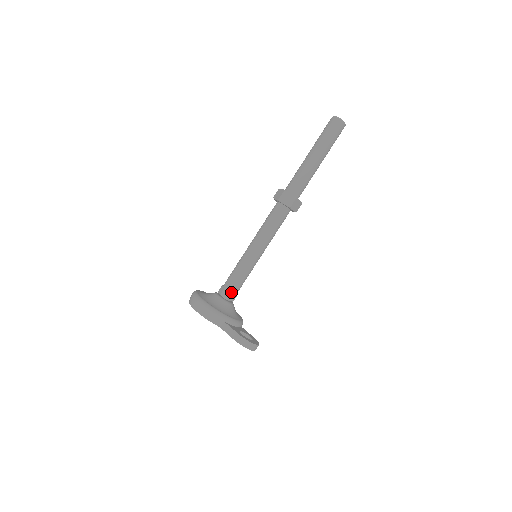
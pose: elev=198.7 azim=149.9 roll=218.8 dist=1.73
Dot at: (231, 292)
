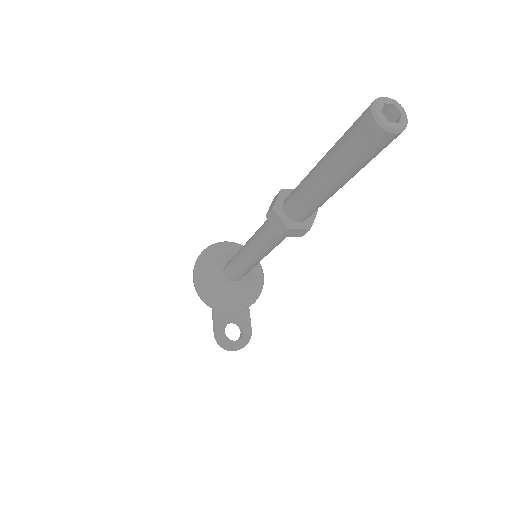
Dot at: (231, 276)
